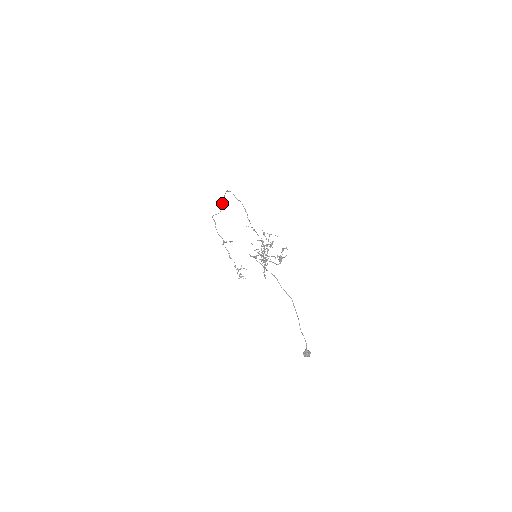
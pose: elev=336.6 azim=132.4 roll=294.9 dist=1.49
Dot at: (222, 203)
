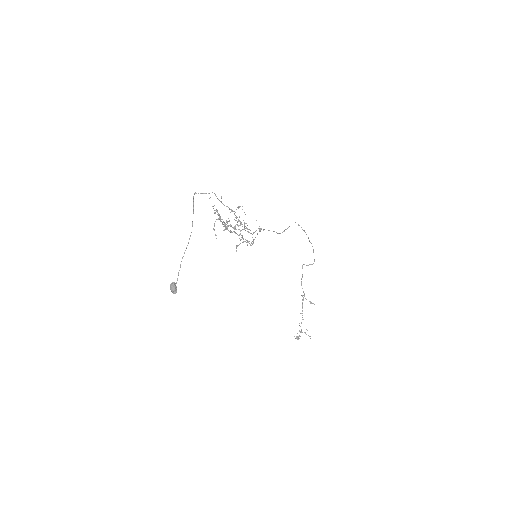
Dot at: occluded
